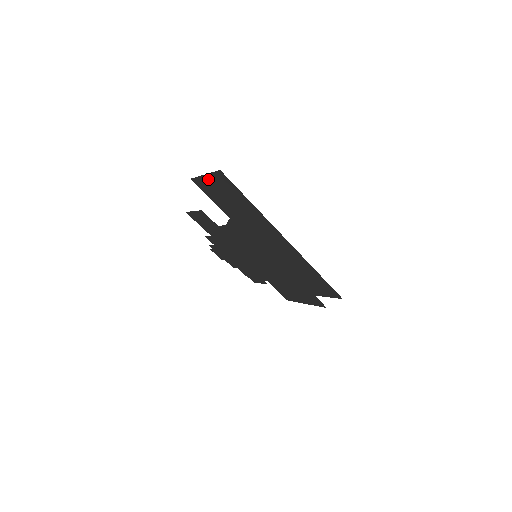
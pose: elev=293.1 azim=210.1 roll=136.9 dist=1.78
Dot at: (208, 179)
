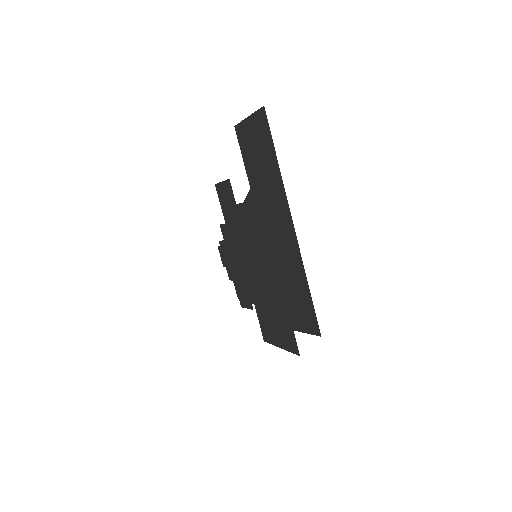
Dot at: (249, 123)
